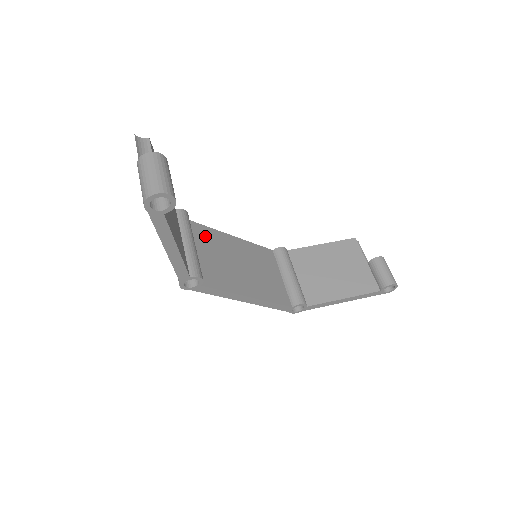
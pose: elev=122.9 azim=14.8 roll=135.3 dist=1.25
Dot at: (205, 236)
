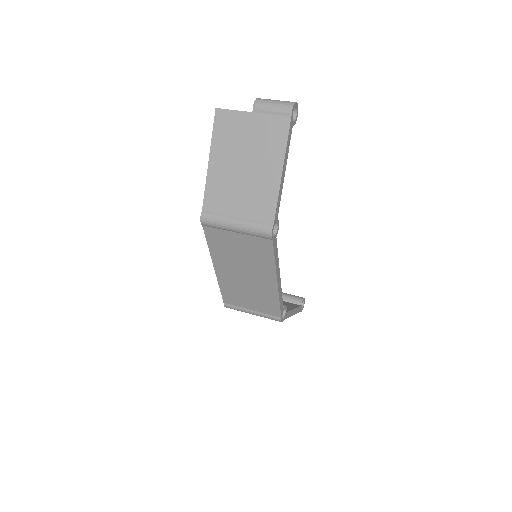
Dot at: occluded
